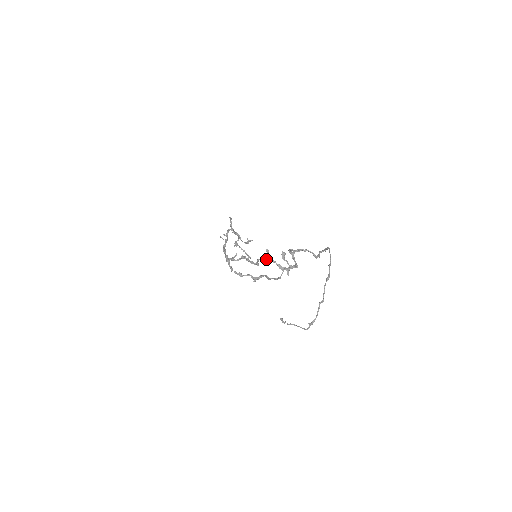
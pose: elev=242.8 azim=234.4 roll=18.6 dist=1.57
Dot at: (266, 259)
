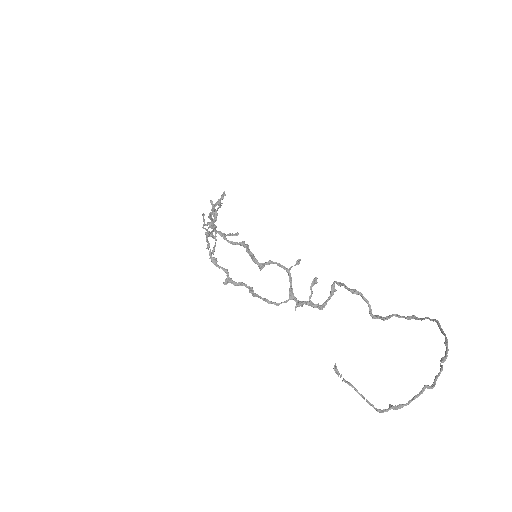
Dot at: (286, 269)
